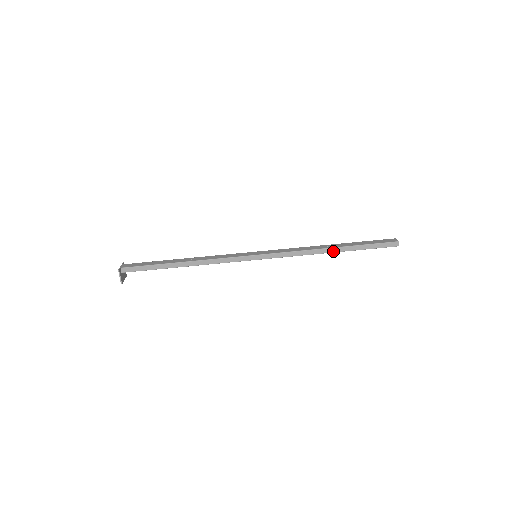
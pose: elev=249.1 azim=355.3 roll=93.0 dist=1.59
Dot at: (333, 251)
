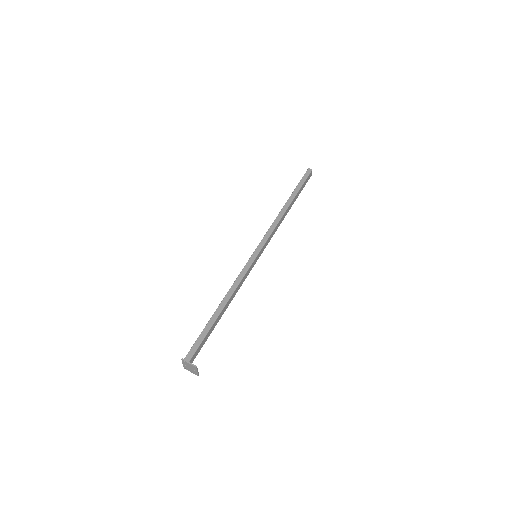
Dot at: (288, 205)
